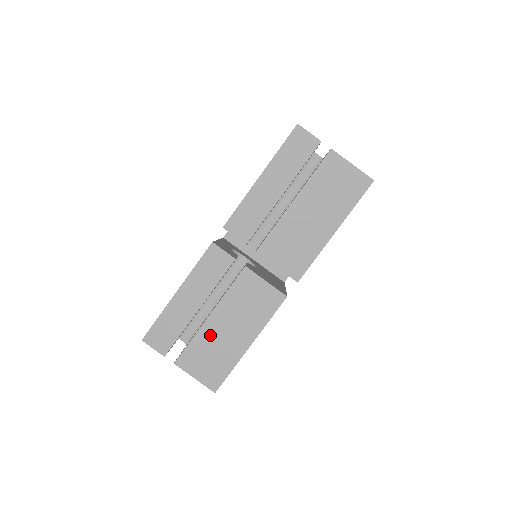
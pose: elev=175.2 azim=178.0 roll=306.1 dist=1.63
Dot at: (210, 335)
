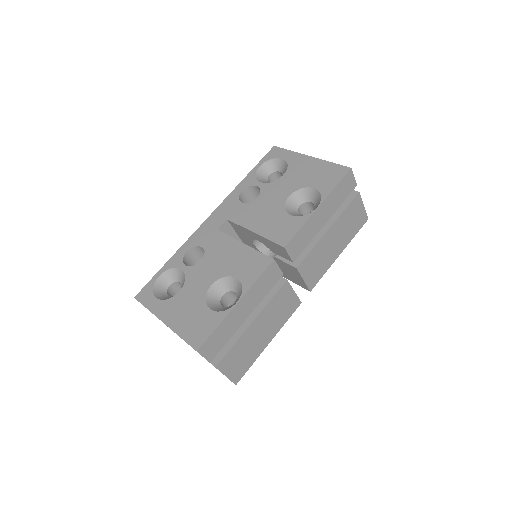
Dot at: (248, 339)
